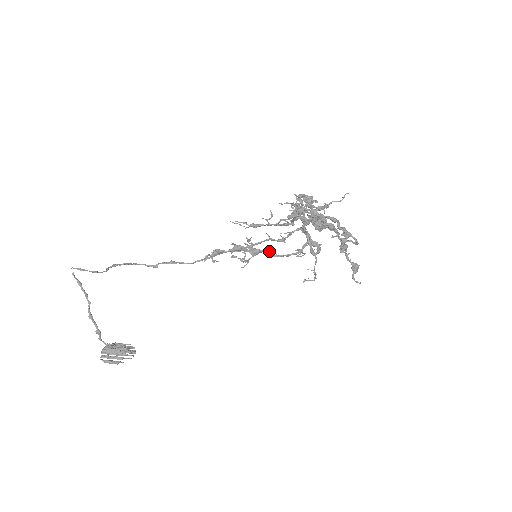
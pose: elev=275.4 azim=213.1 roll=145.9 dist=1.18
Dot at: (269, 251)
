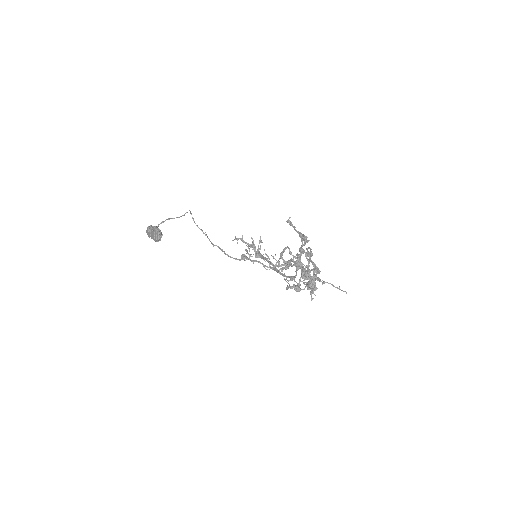
Dot at: occluded
